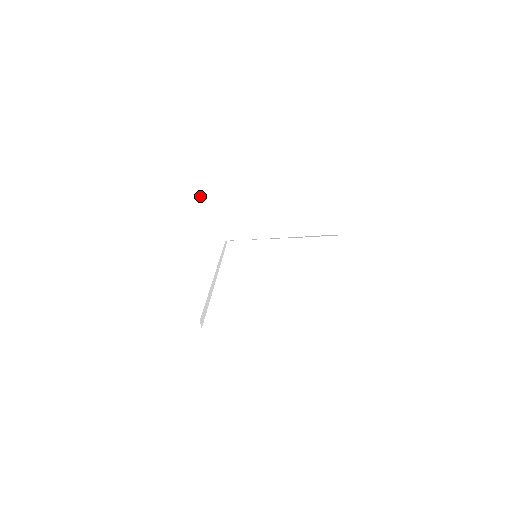
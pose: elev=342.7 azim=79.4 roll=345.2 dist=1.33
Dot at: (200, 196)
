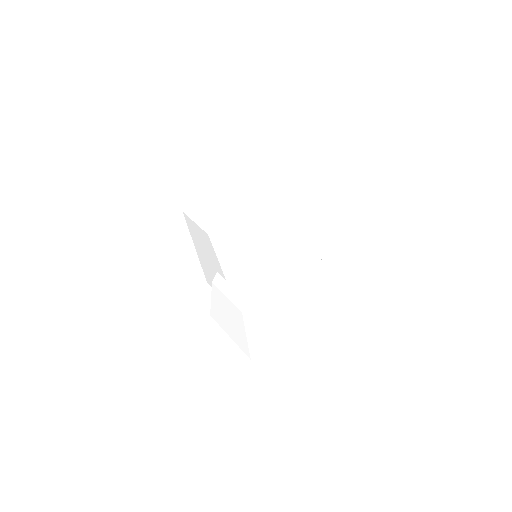
Dot at: (198, 239)
